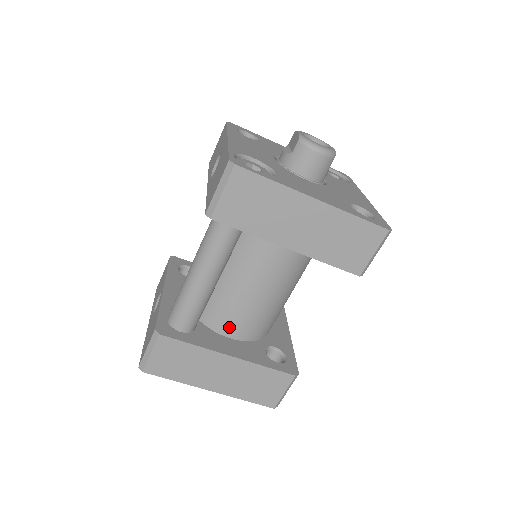
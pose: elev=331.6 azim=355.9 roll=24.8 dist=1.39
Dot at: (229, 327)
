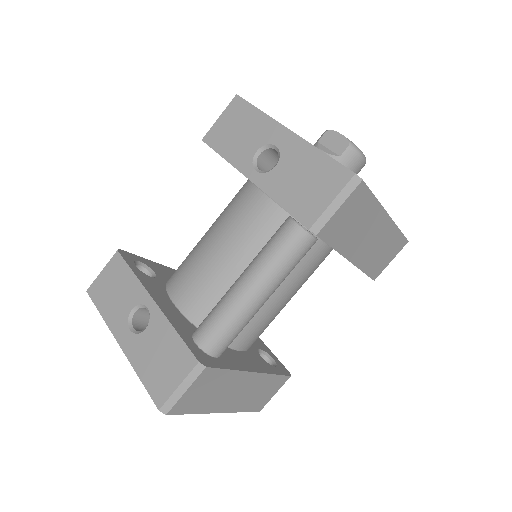
Dot at: (243, 340)
